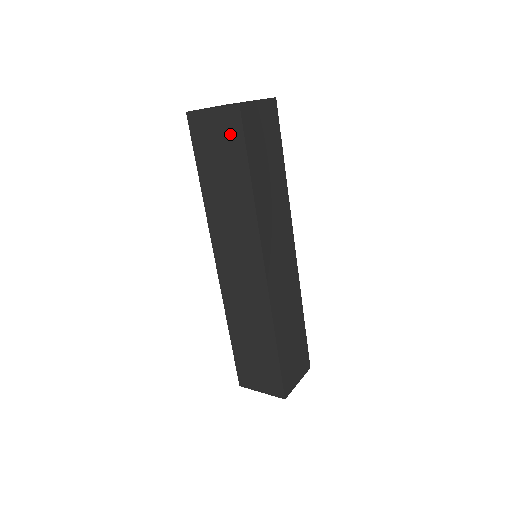
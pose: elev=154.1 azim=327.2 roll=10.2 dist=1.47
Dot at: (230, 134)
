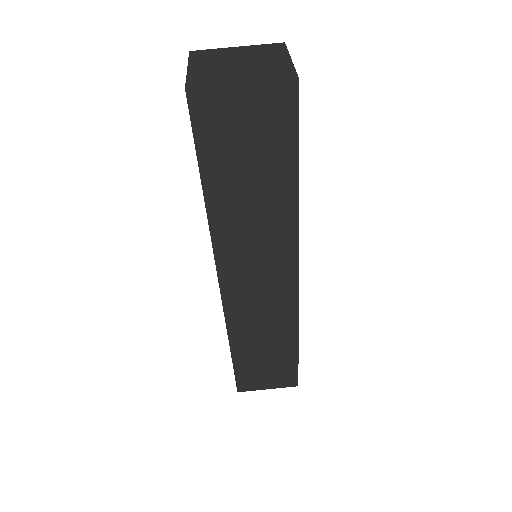
Dot at: occluded
